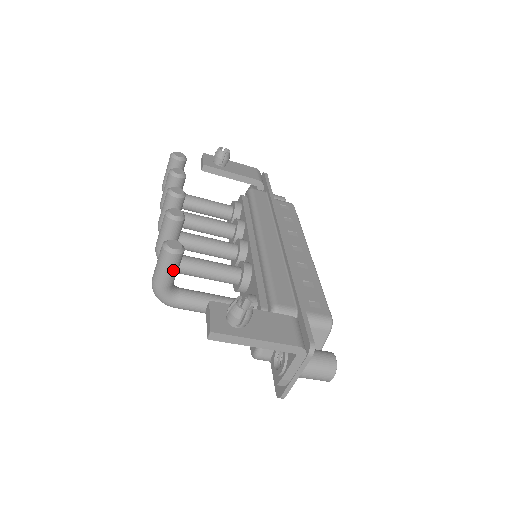
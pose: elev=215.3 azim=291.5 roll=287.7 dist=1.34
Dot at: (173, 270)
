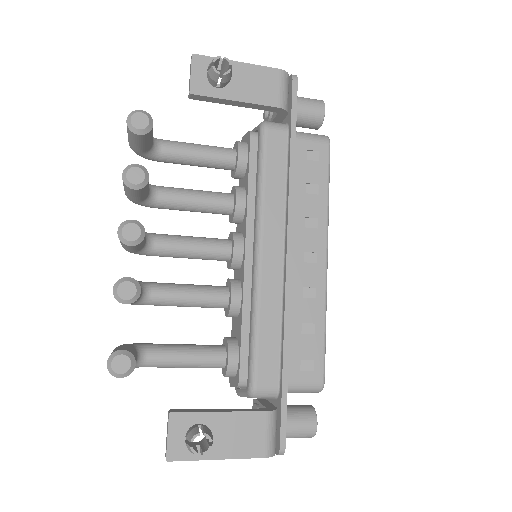
Dot at: occluded
